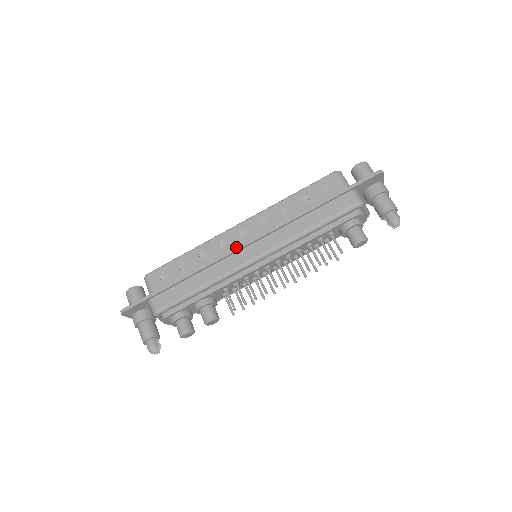
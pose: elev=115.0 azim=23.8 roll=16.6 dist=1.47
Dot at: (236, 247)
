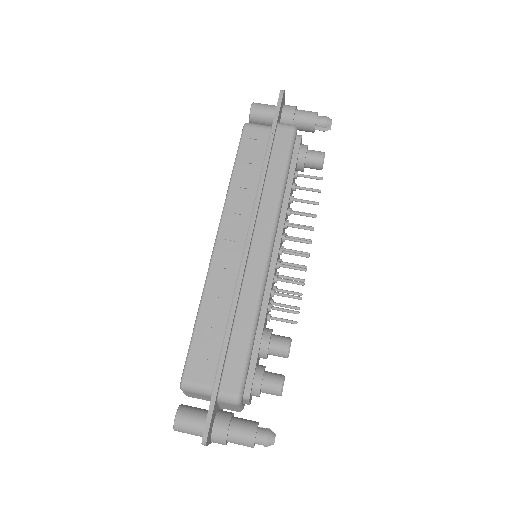
Dot at: occluded
